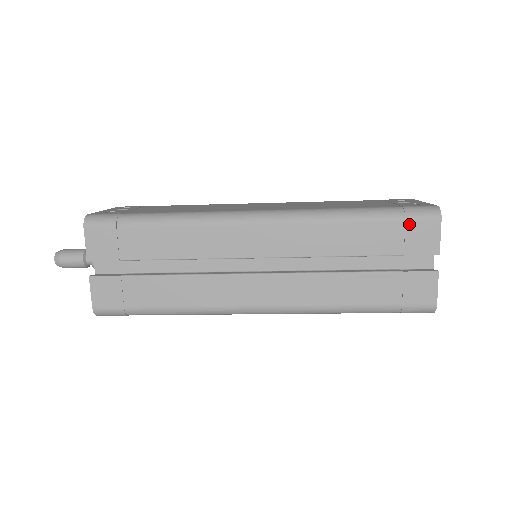
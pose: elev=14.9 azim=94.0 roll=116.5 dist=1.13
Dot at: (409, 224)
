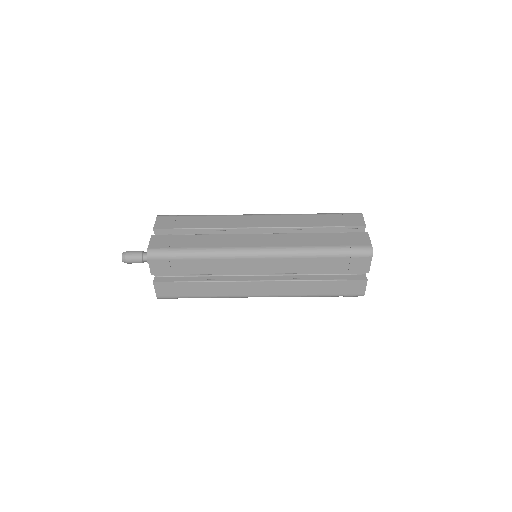
Dot at: (345, 215)
